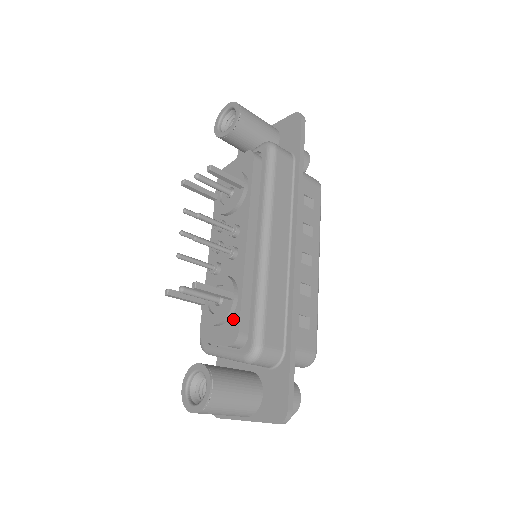
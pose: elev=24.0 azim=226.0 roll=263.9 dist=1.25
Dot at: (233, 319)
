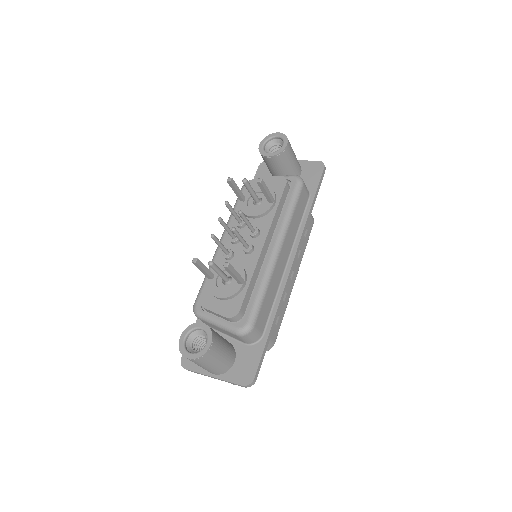
Dot at: (237, 299)
